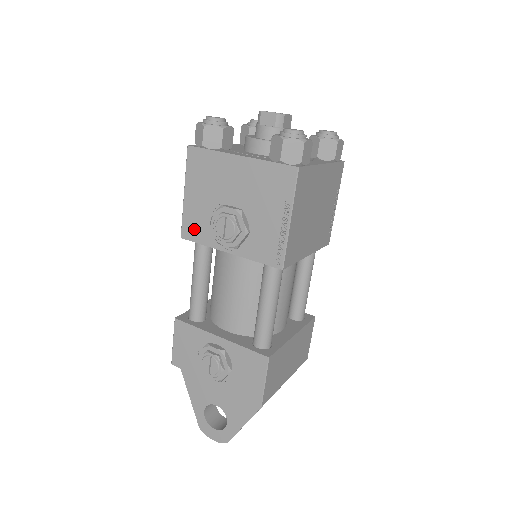
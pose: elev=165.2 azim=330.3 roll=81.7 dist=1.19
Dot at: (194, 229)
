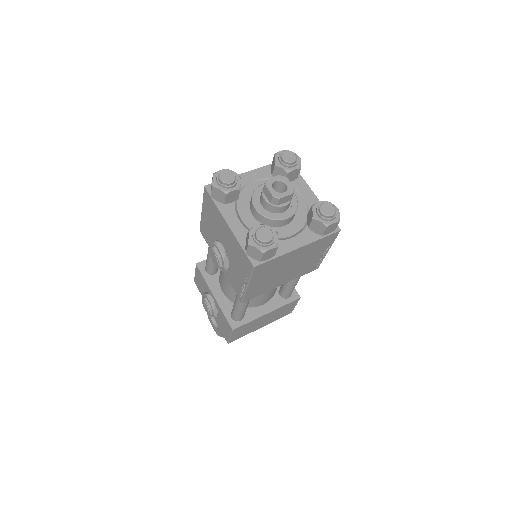
Dot at: (205, 234)
